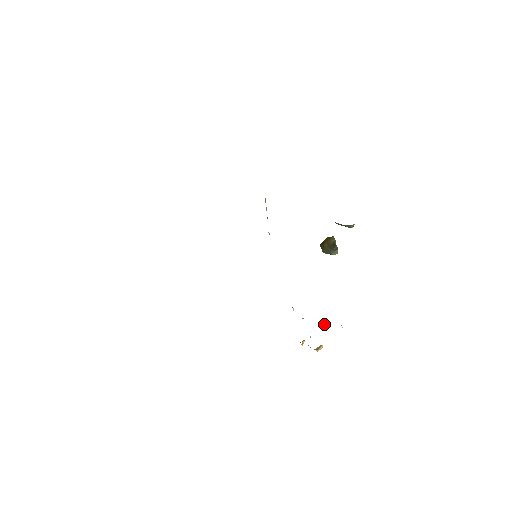
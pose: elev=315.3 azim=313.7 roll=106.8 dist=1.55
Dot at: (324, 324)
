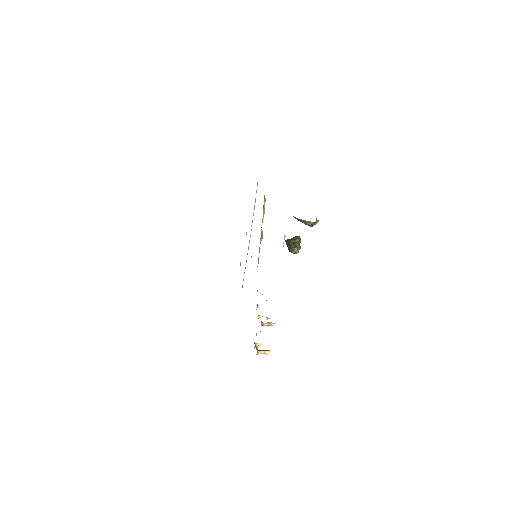
Dot at: (271, 325)
